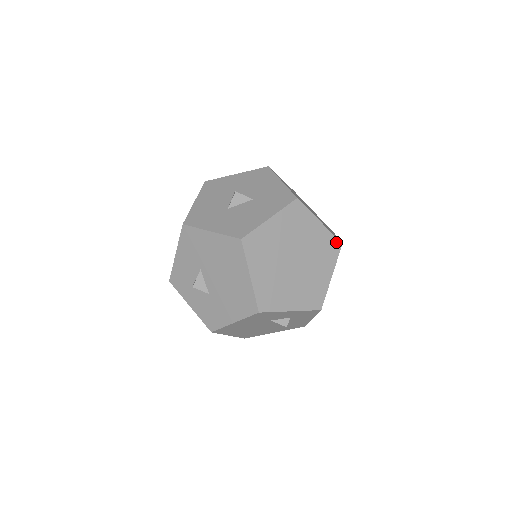
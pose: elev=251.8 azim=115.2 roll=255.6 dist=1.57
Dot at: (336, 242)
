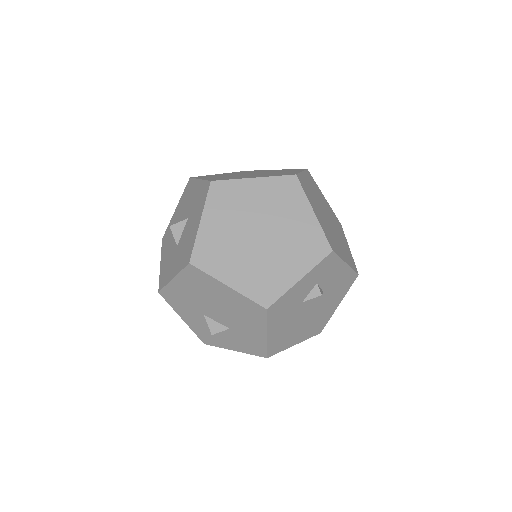
Dot at: (288, 179)
